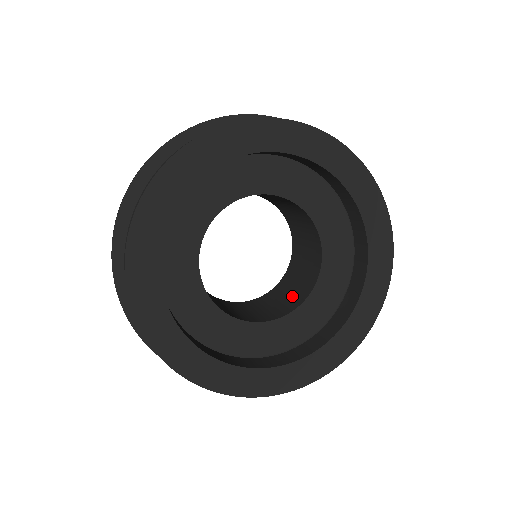
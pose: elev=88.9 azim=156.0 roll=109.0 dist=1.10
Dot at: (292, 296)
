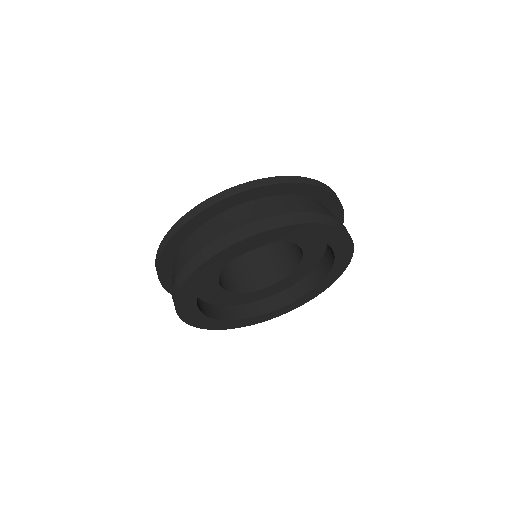
Dot at: (263, 272)
